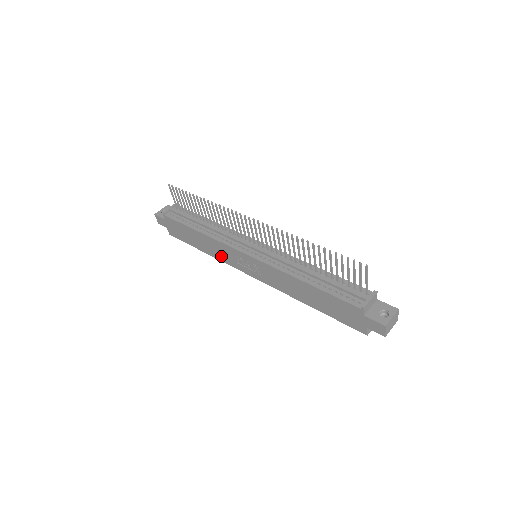
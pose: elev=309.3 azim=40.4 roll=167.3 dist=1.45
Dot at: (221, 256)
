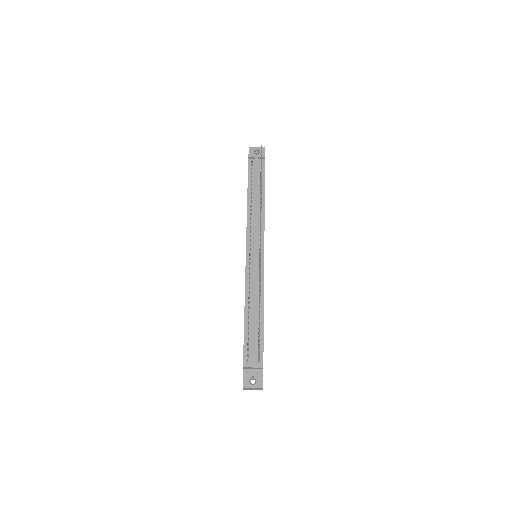
Dot at: occluded
